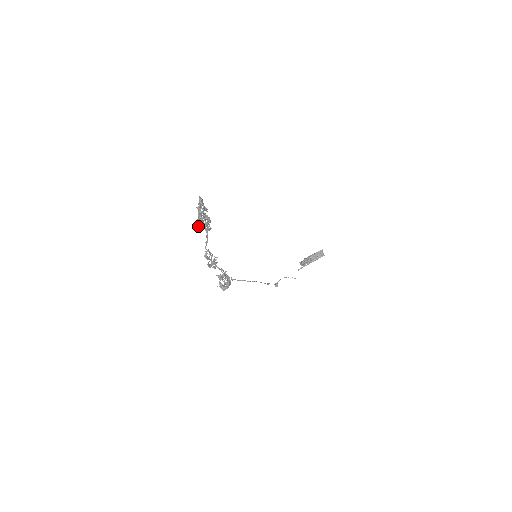
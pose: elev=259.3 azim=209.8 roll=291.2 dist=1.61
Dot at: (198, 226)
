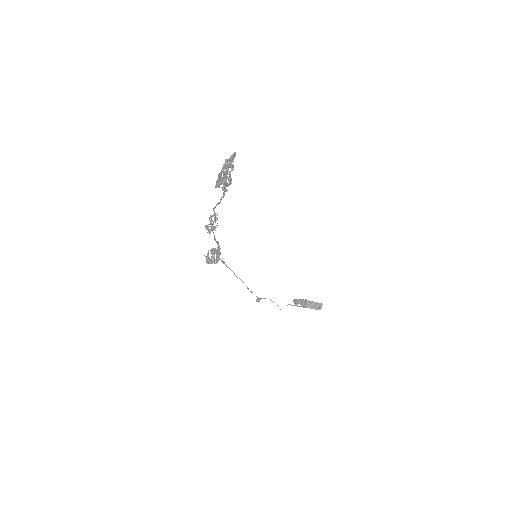
Dot at: (217, 179)
